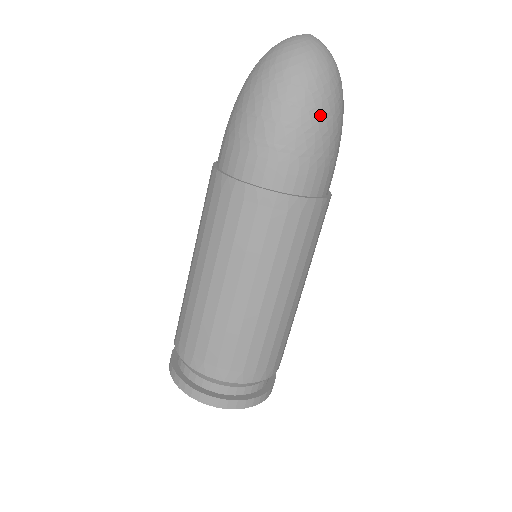
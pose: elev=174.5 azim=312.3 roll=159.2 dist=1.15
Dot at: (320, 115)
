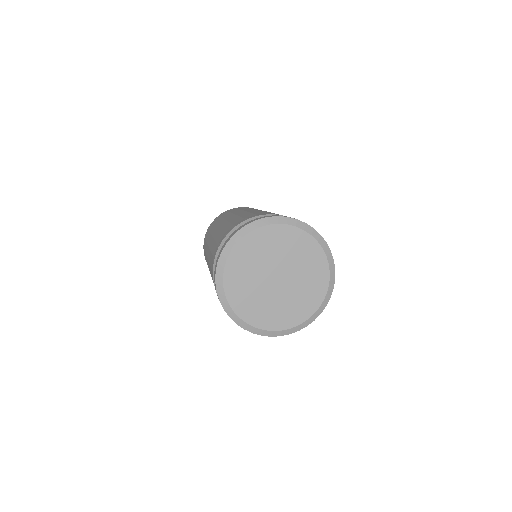
Dot at: occluded
